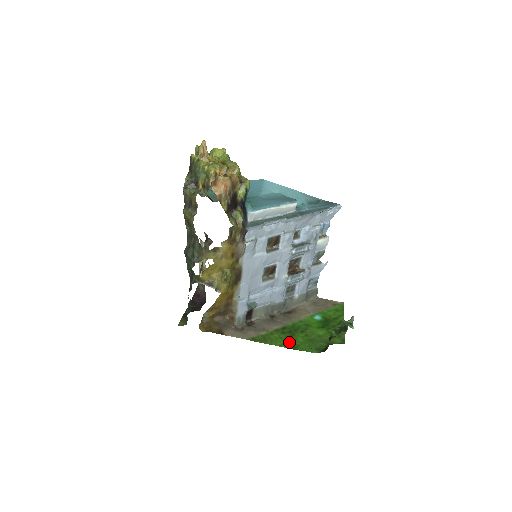
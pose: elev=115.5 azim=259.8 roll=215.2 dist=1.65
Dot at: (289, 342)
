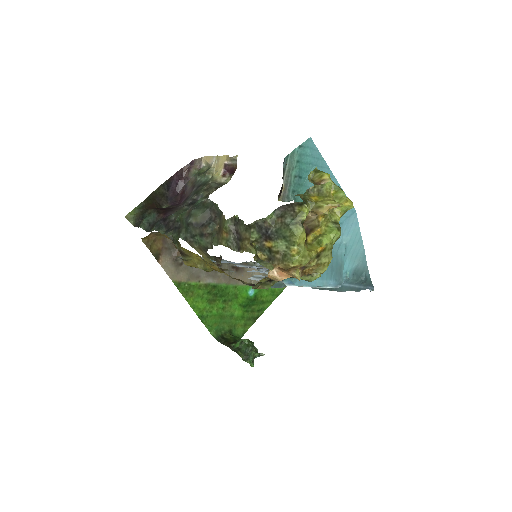
Dot at: (203, 308)
